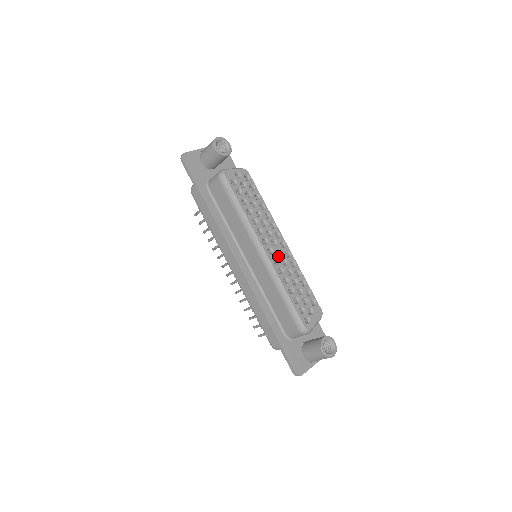
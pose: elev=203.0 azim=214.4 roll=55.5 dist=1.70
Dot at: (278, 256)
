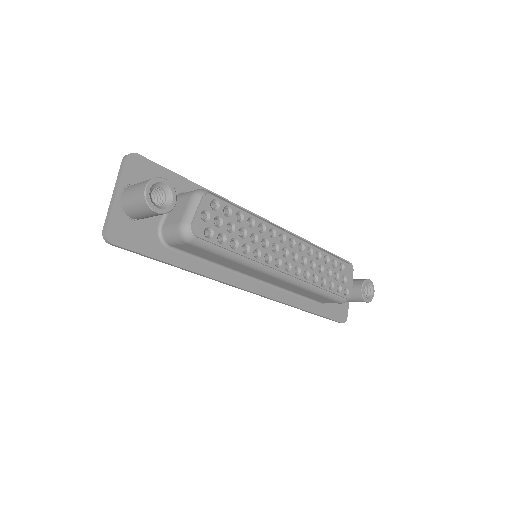
Dot at: (296, 262)
